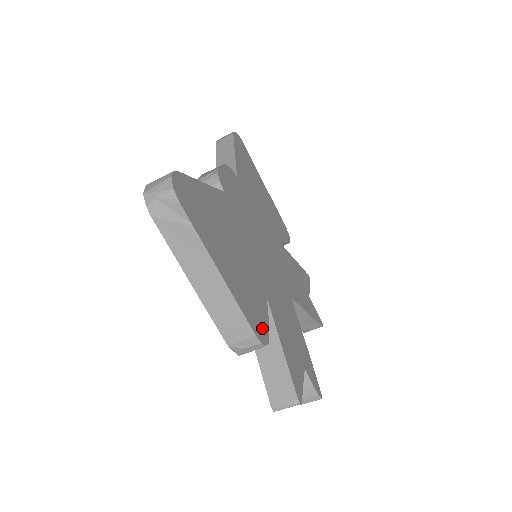
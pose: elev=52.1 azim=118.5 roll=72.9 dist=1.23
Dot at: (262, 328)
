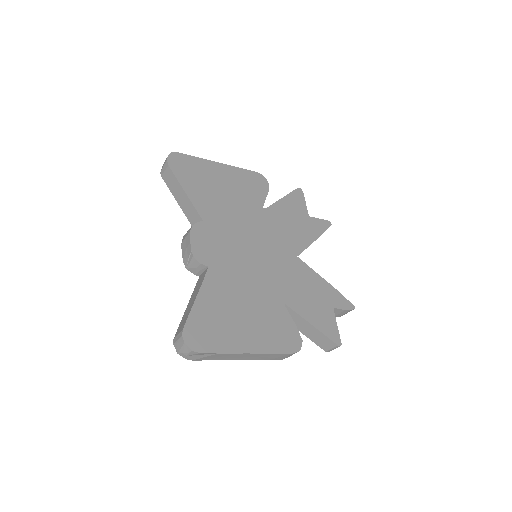
Dot at: (293, 338)
